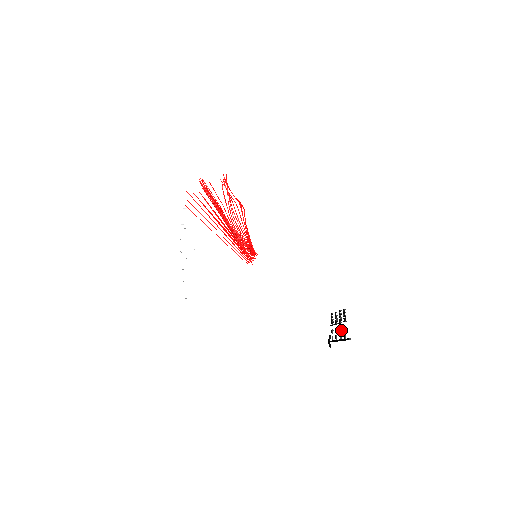
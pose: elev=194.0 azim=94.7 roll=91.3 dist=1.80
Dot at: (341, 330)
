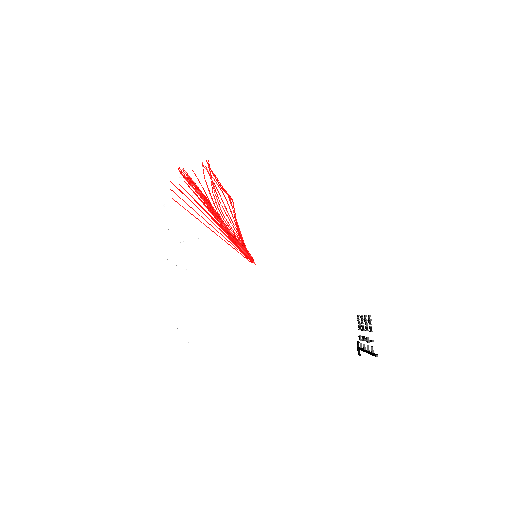
Dot at: (368, 340)
